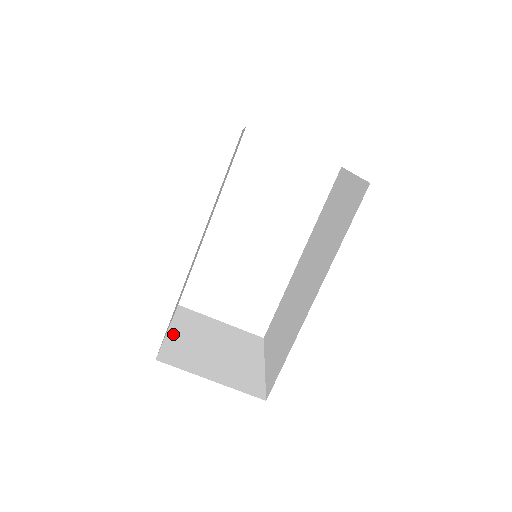
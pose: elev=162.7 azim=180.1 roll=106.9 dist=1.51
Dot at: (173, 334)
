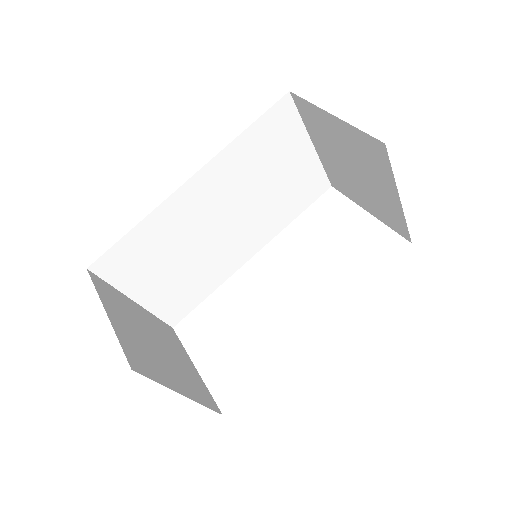
Dot at: (132, 303)
